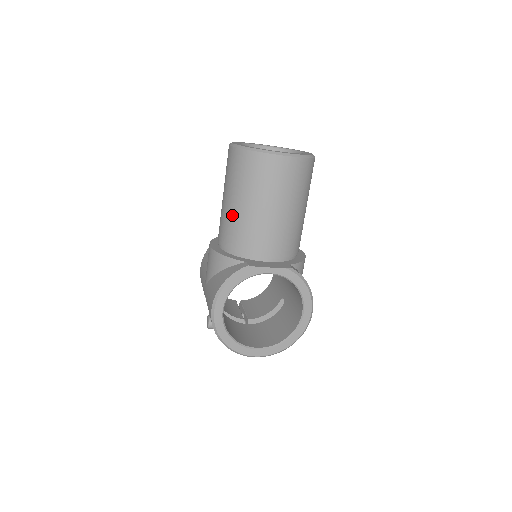
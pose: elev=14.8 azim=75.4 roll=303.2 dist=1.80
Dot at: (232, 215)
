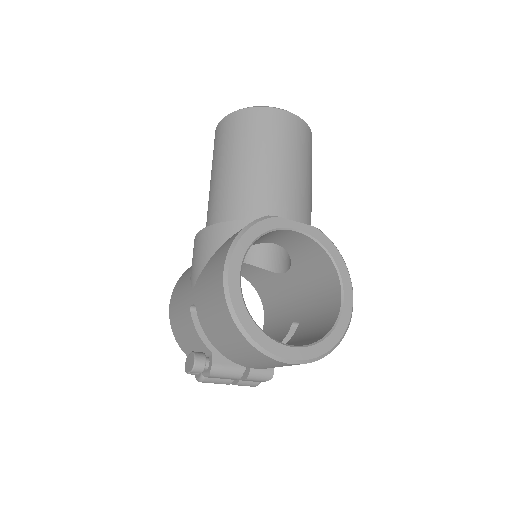
Dot at: (232, 179)
